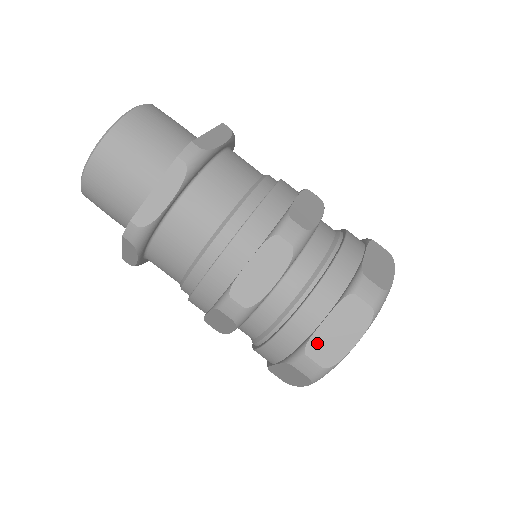
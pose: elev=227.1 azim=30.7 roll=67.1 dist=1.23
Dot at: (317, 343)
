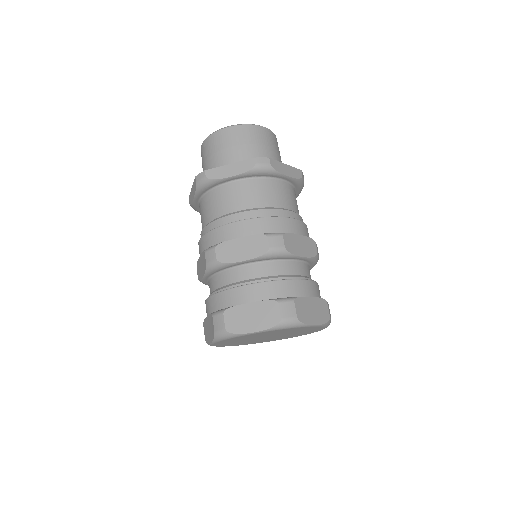
Dot at: (235, 312)
